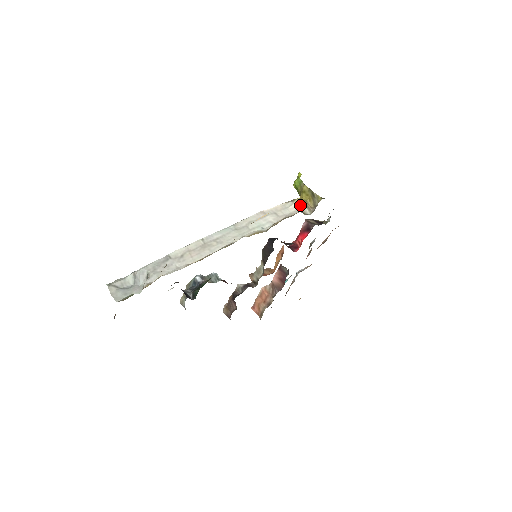
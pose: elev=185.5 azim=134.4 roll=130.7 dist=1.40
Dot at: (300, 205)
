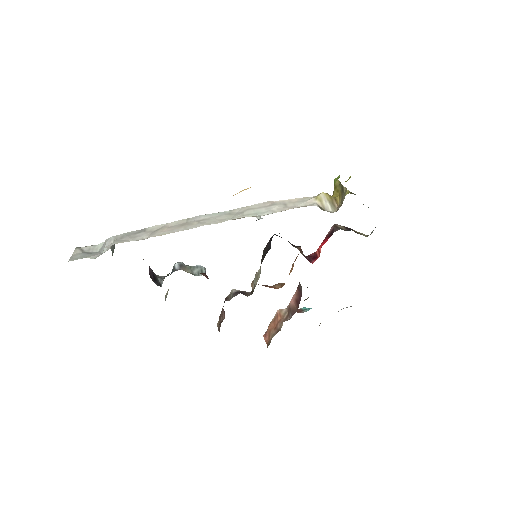
Dot at: (321, 199)
